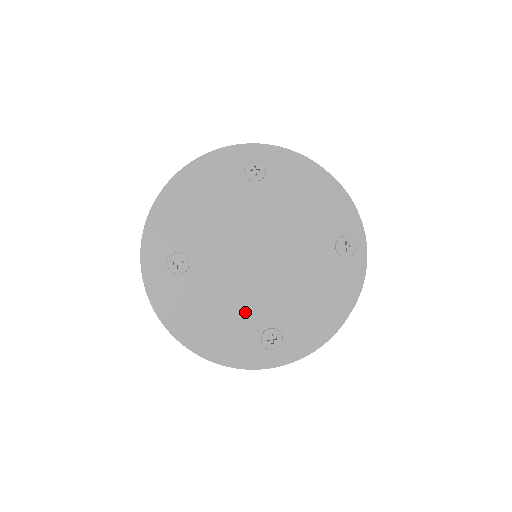
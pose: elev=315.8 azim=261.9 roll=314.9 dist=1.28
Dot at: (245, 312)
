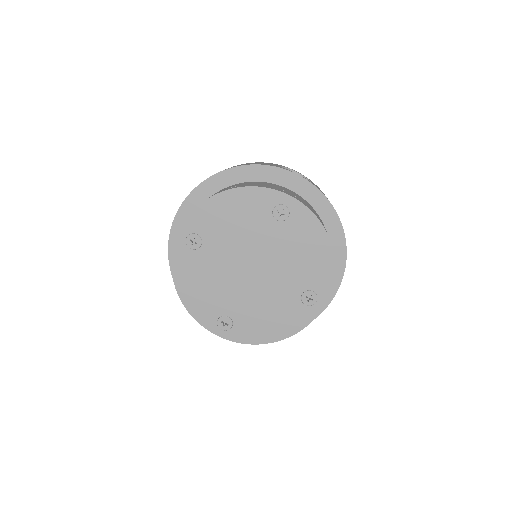
Dot at: (219, 296)
